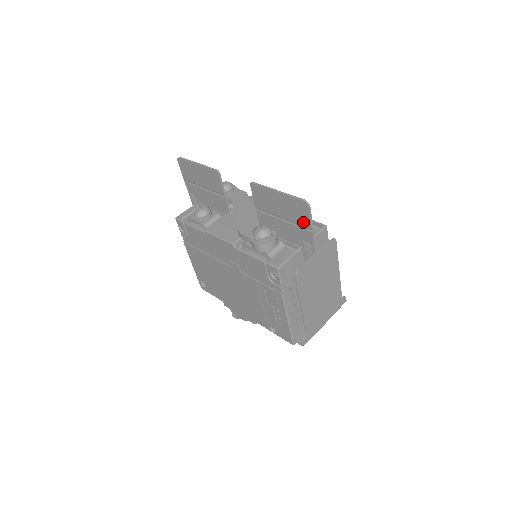
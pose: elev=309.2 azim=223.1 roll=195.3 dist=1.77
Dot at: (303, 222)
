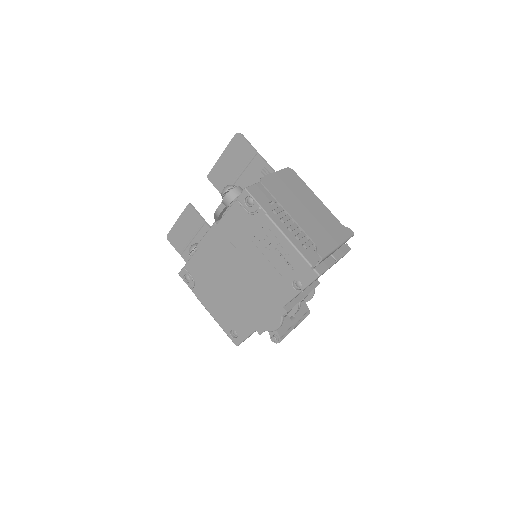
Dot at: (248, 154)
